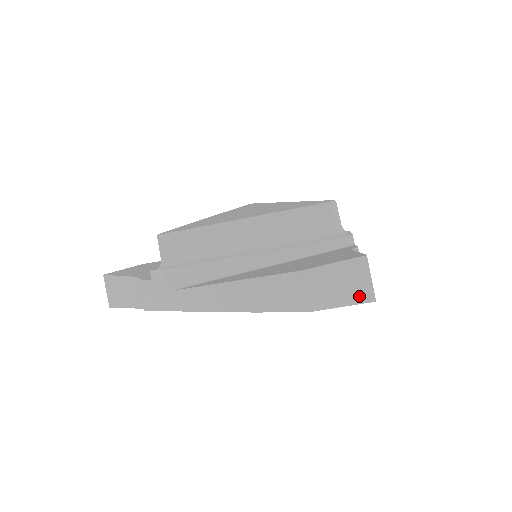
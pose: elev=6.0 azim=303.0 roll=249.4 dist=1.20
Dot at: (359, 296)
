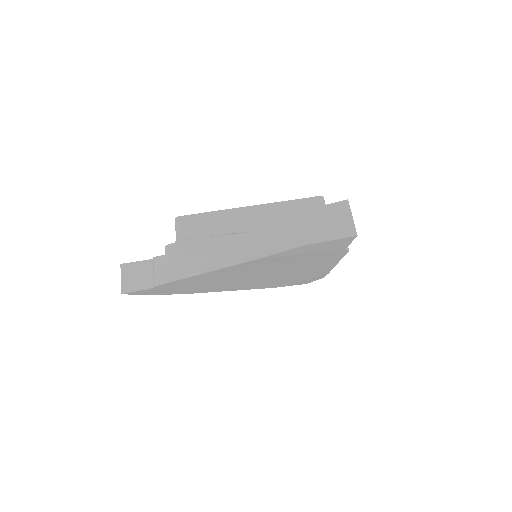
Dot at: (343, 231)
